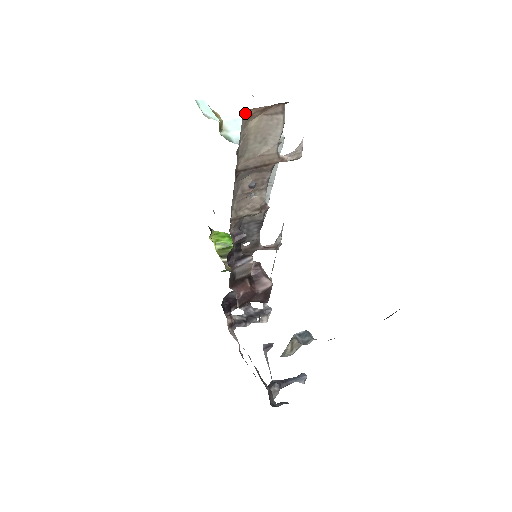
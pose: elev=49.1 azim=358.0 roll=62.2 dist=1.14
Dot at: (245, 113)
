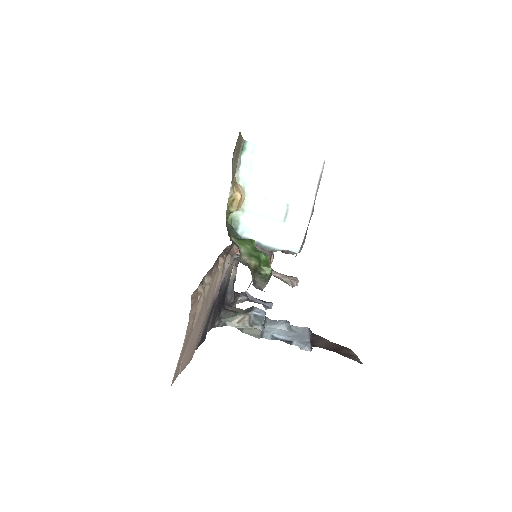
Dot at: occluded
